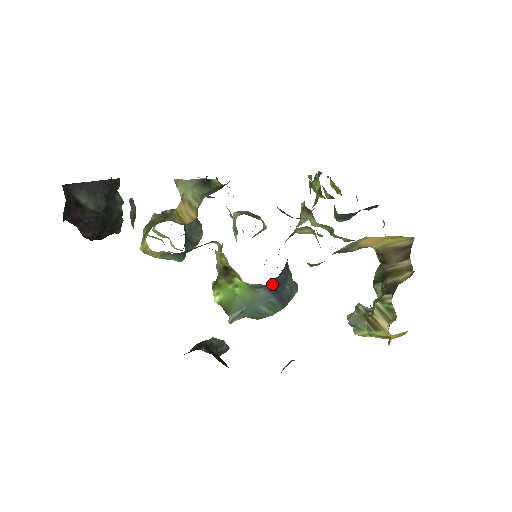
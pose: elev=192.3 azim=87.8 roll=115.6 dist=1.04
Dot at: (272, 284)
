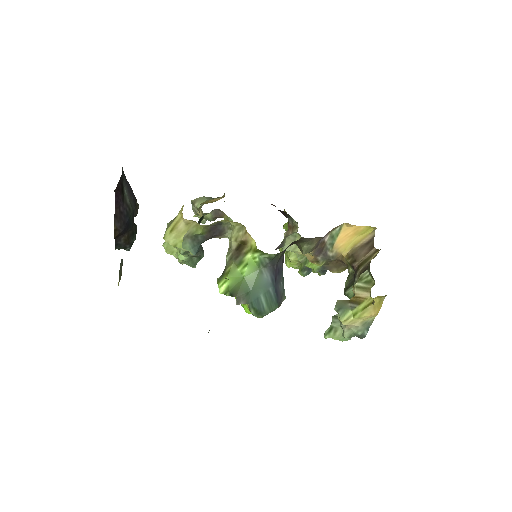
Dot at: (275, 265)
